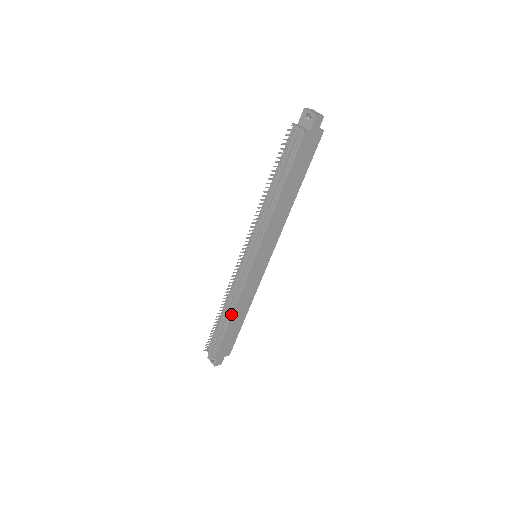
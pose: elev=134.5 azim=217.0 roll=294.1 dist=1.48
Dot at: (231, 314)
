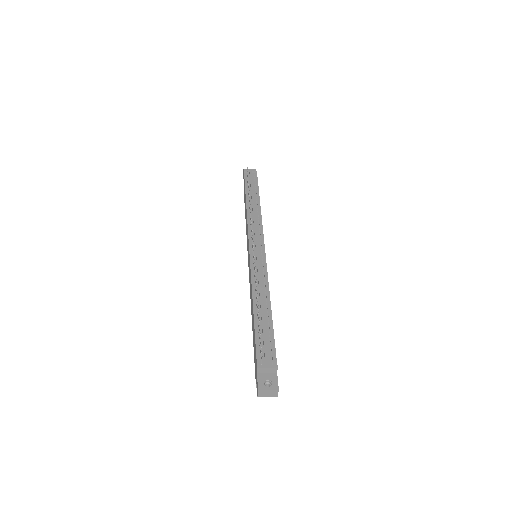
Dot at: (269, 302)
